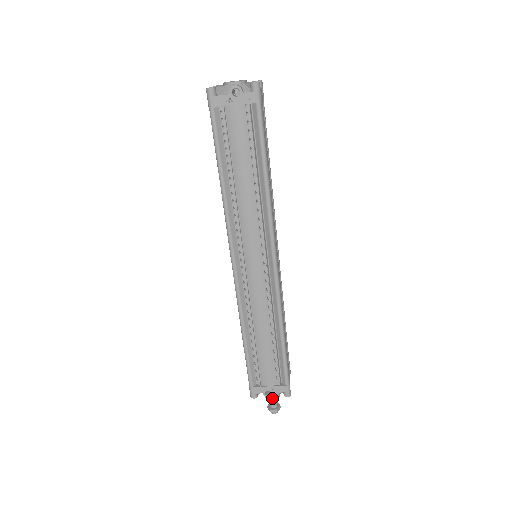
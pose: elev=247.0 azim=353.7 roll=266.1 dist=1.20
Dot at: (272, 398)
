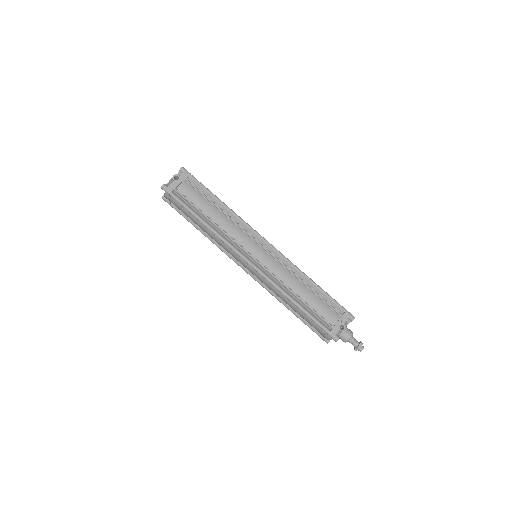
Dot at: (349, 335)
